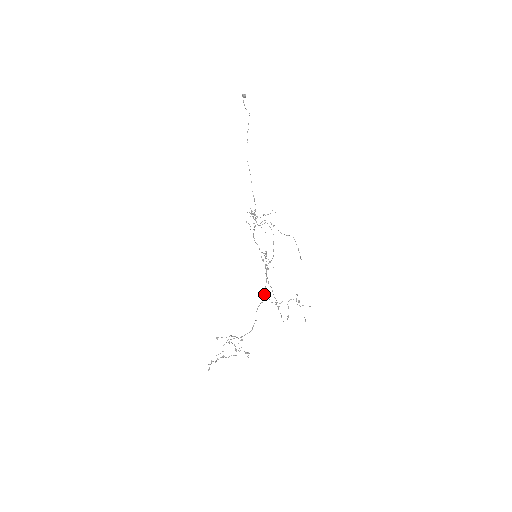
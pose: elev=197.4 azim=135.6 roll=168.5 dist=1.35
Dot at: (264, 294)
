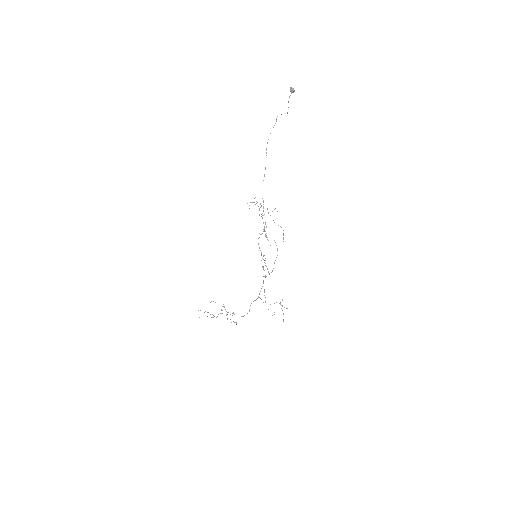
Dot at: occluded
